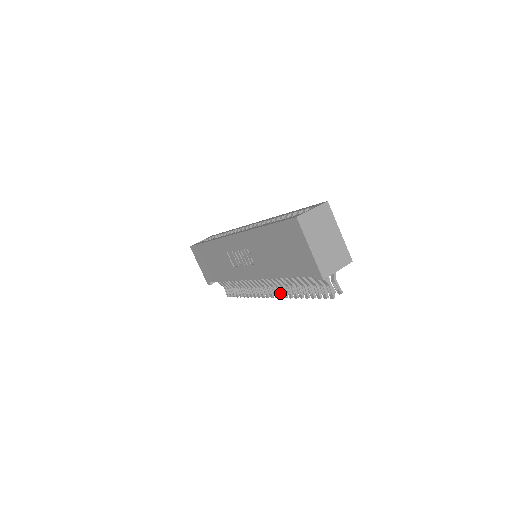
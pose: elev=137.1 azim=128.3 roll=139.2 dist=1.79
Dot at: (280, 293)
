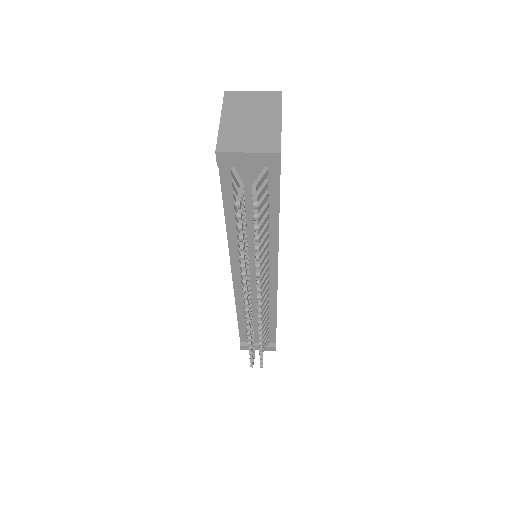
Dot at: occluded
